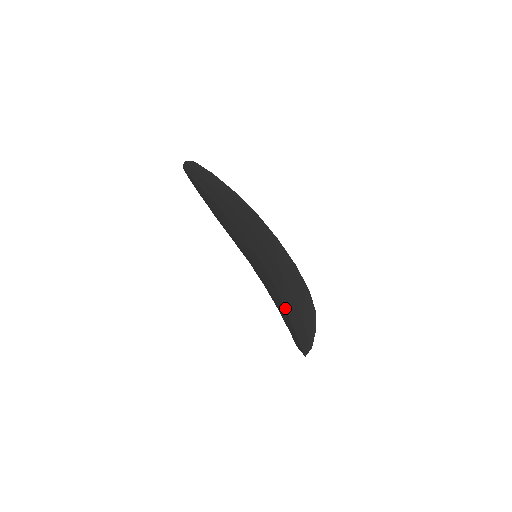
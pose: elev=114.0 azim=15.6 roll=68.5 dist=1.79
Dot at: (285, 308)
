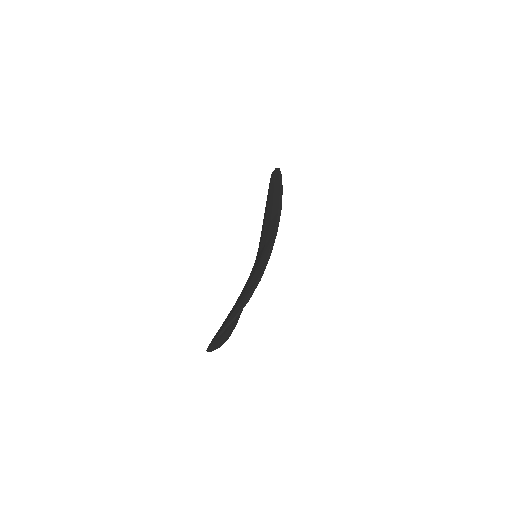
Dot at: occluded
